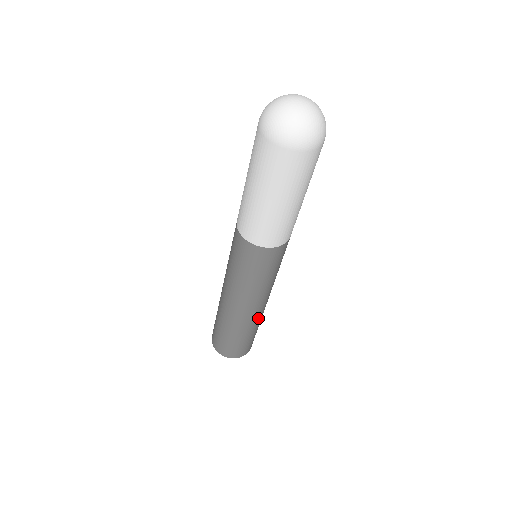
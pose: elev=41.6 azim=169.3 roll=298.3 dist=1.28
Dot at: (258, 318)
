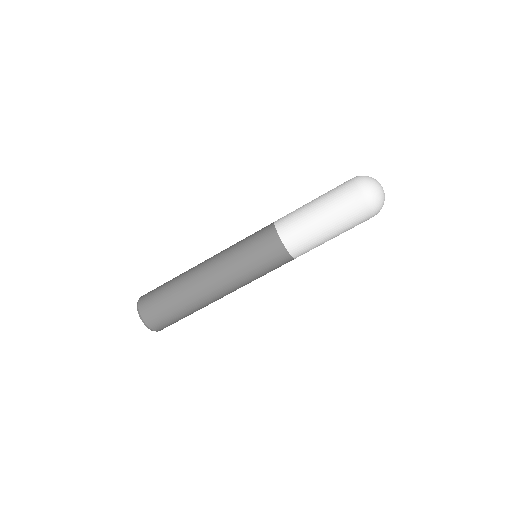
Dot at: (201, 298)
